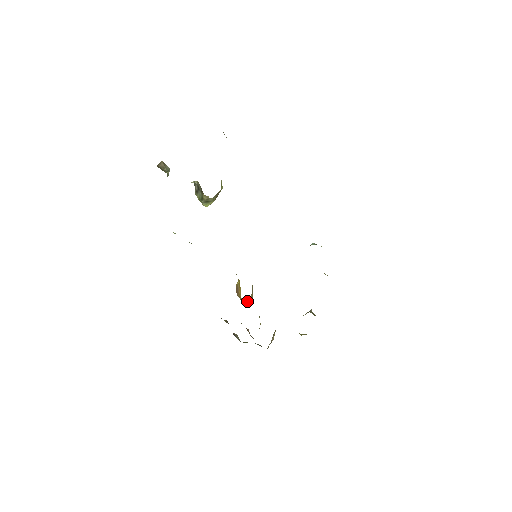
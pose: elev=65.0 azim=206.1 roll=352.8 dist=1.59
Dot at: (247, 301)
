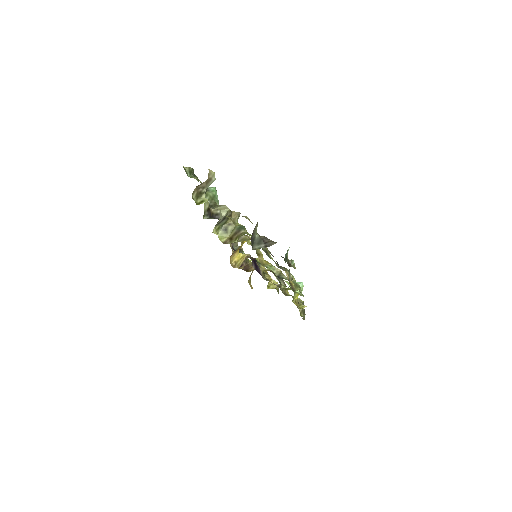
Dot at: (239, 258)
